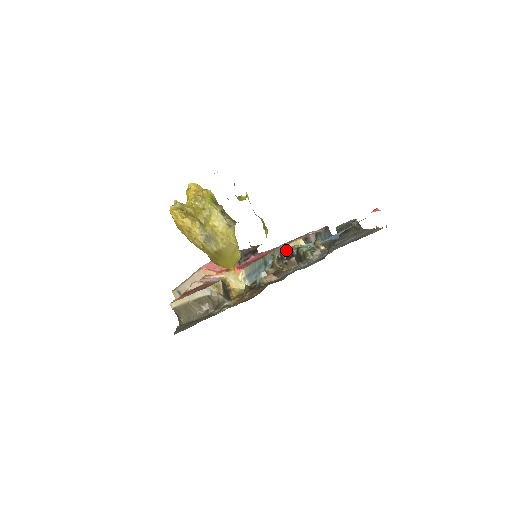
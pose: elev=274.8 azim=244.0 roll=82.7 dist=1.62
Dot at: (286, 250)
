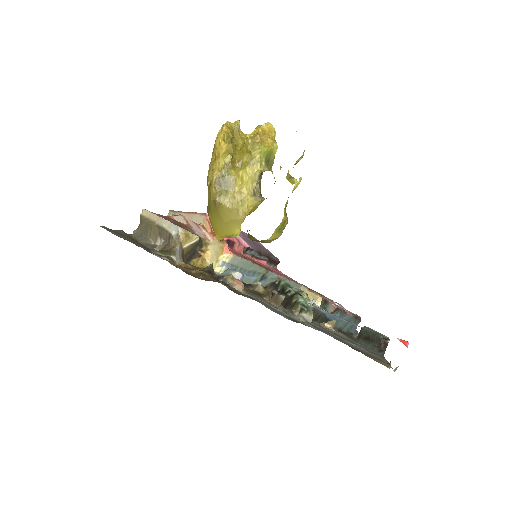
Dot at: occluded
